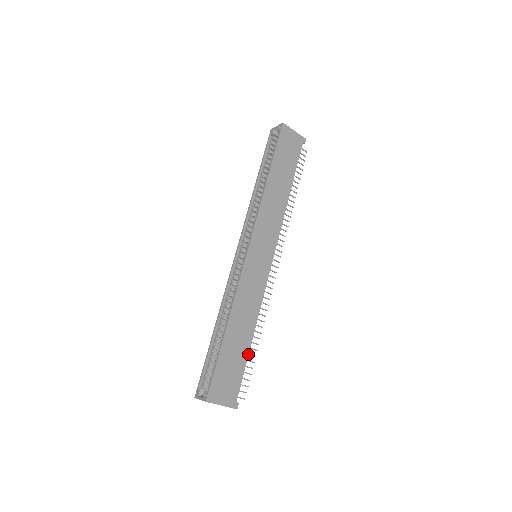
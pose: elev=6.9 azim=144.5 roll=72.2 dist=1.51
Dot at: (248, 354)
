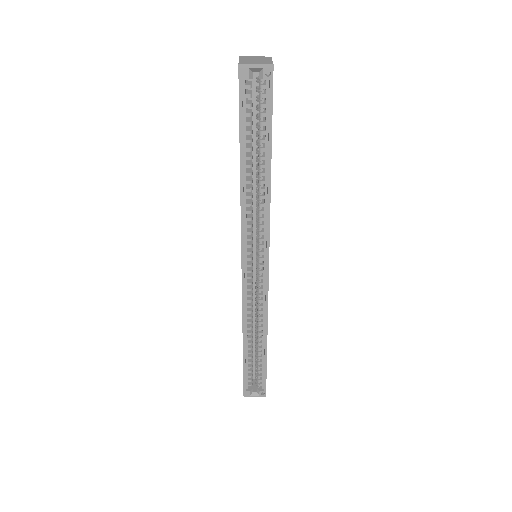
Dot at: occluded
